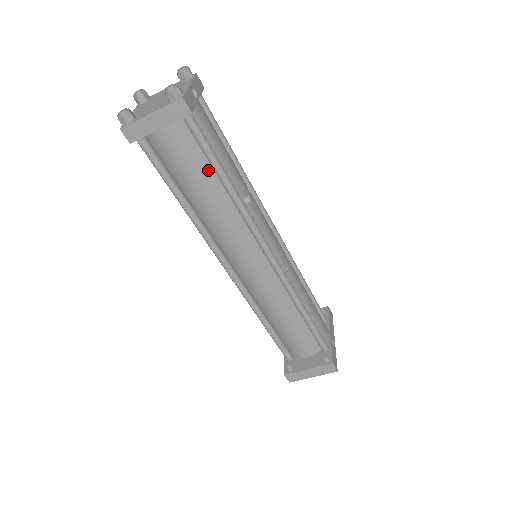
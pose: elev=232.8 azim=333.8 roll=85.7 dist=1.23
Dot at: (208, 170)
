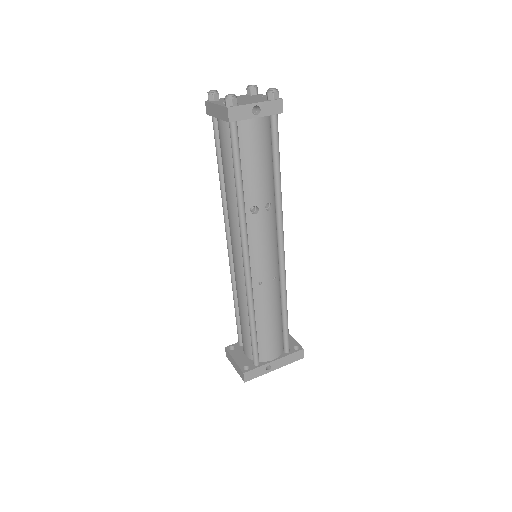
Dot at: (233, 168)
